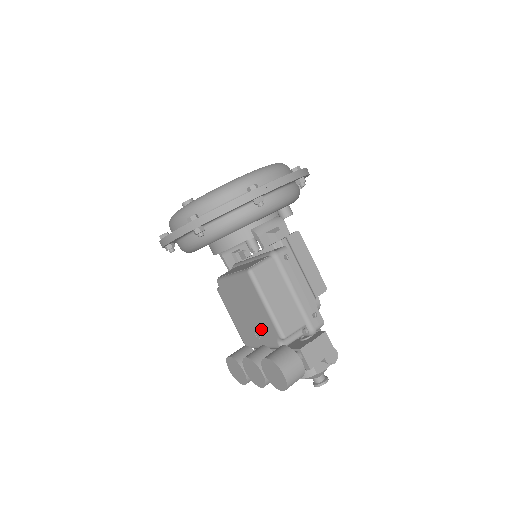
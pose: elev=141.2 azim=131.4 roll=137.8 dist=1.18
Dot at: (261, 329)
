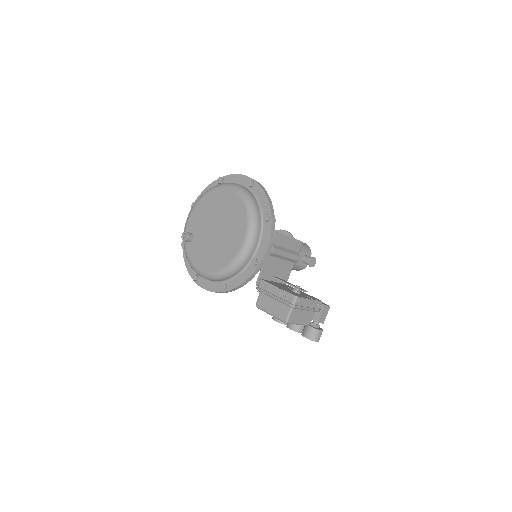
Dot at: occluded
